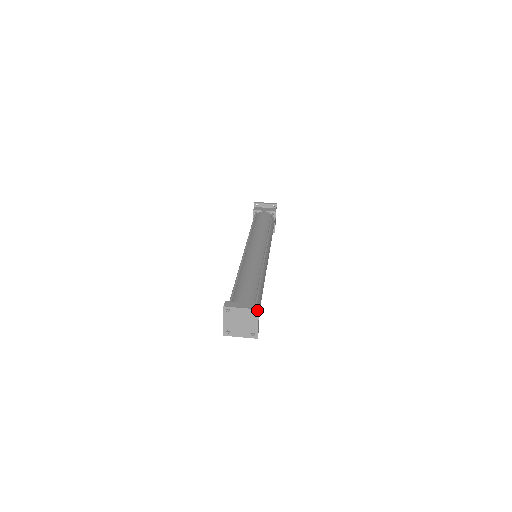
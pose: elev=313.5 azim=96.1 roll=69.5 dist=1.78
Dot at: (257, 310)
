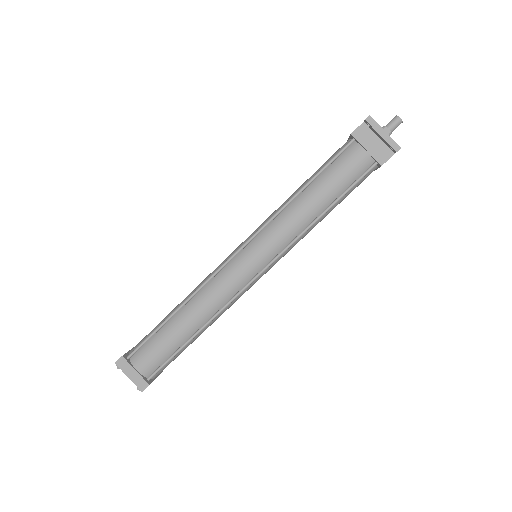
Dot at: (141, 390)
